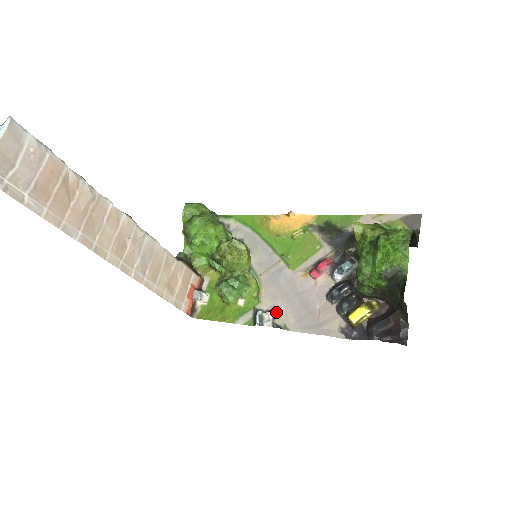
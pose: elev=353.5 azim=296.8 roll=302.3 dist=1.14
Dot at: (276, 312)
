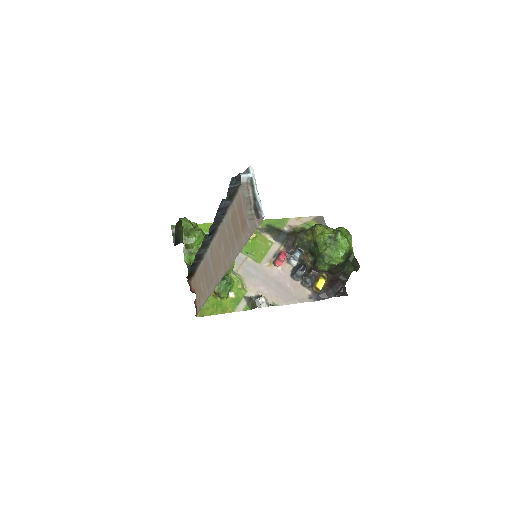
Dot at: (263, 295)
